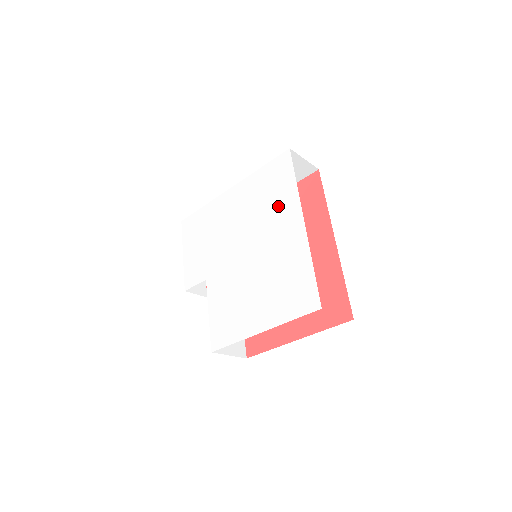
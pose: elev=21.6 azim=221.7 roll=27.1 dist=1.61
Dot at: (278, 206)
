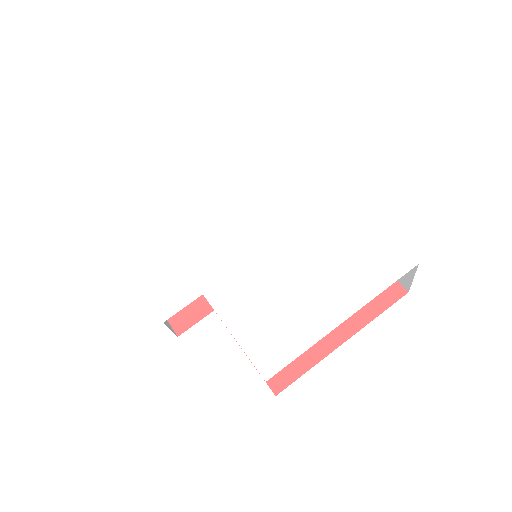
Dot at: (289, 183)
